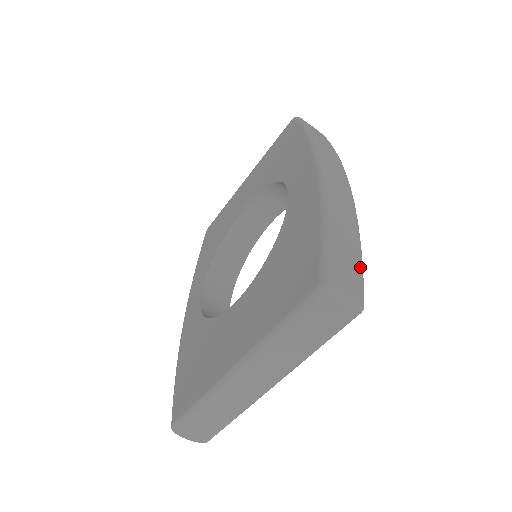
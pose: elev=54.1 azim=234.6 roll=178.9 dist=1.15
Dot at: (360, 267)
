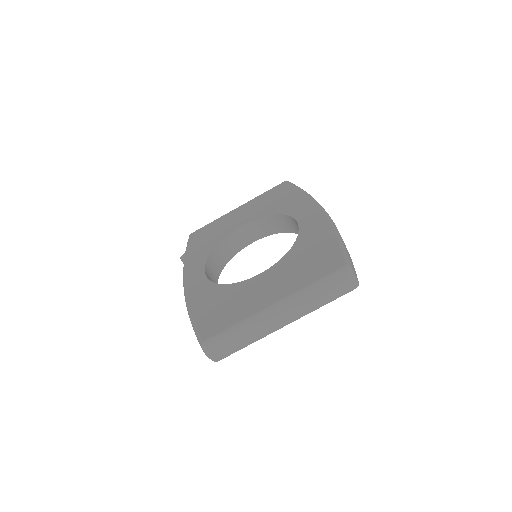
Dot at: occluded
